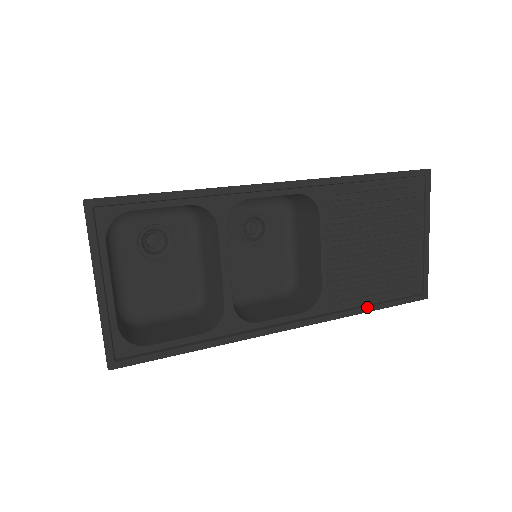
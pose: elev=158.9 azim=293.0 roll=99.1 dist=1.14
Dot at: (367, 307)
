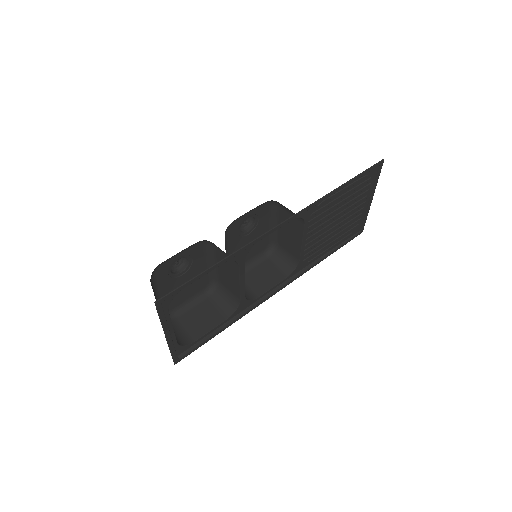
Dot at: (325, 256)
